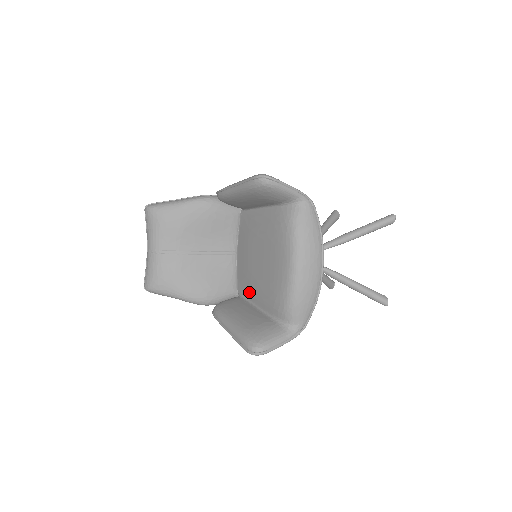
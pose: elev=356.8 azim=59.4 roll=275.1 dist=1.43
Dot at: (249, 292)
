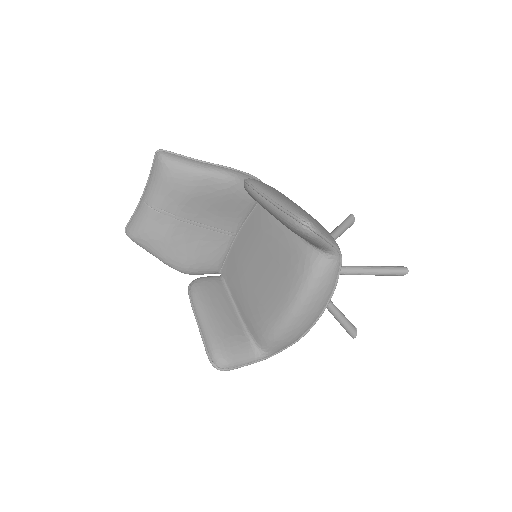
Dot at: (233, 285)
